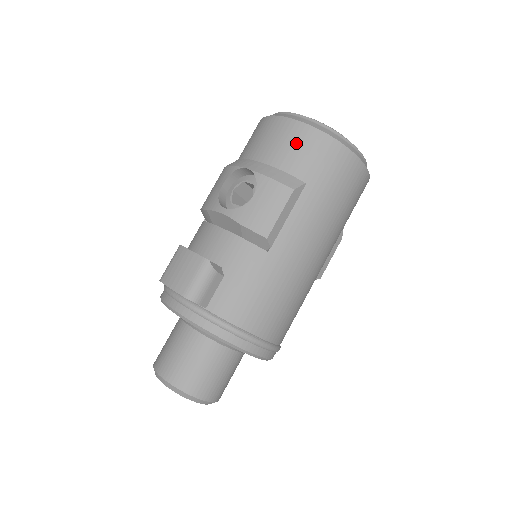
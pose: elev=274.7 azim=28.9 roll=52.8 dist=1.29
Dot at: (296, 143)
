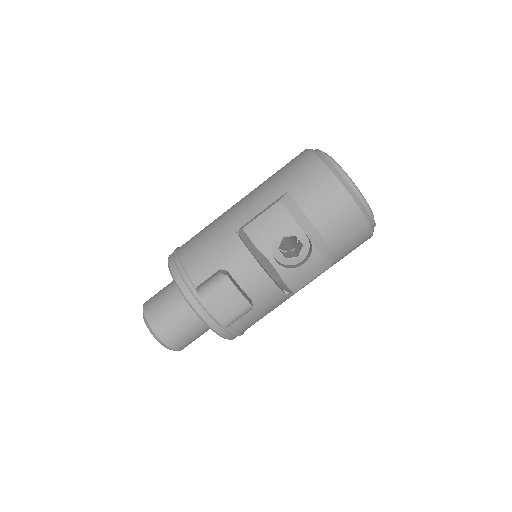
Dot at: (350, 230)
